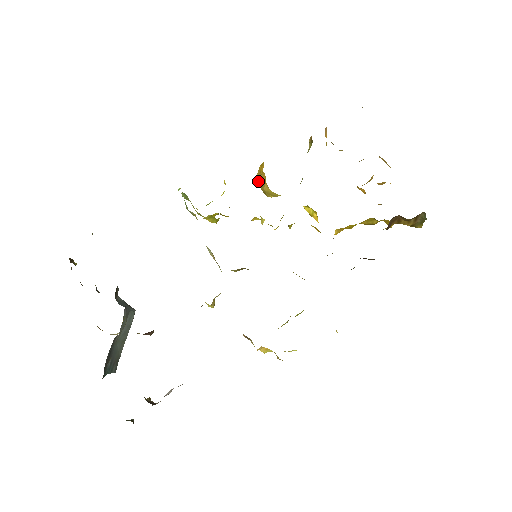
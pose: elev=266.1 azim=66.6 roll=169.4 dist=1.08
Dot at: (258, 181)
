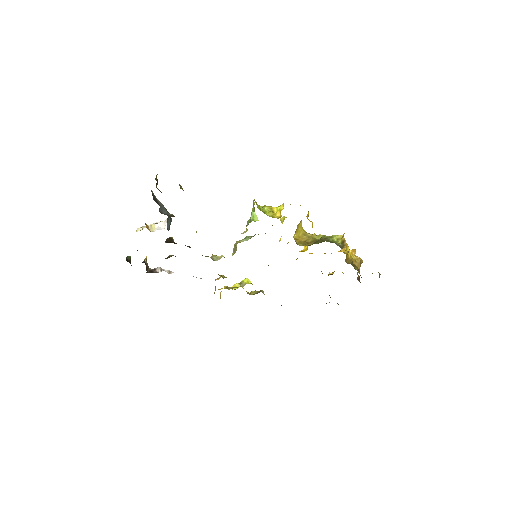
Dot at: occluded
